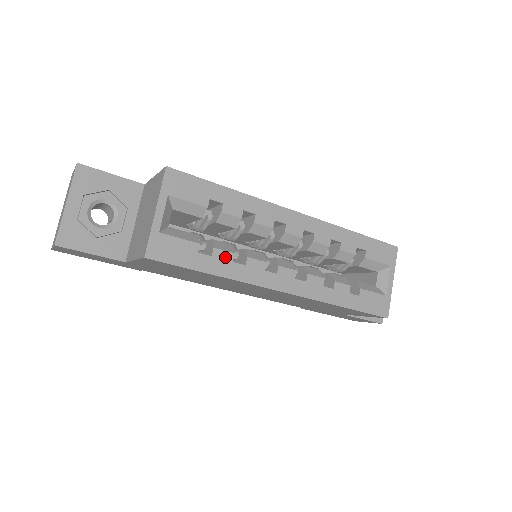
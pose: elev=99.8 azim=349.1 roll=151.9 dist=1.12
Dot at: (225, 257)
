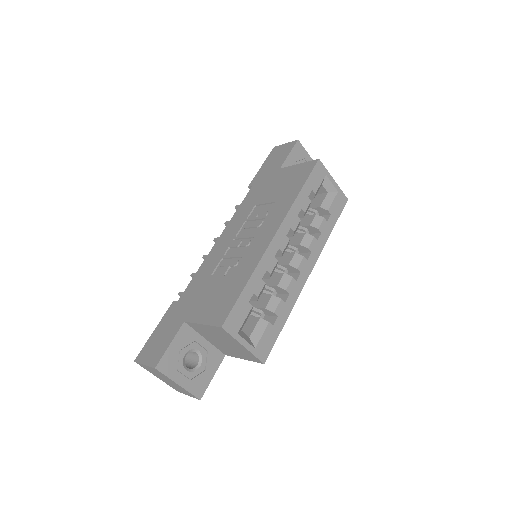
Dot at: (281, 307)
